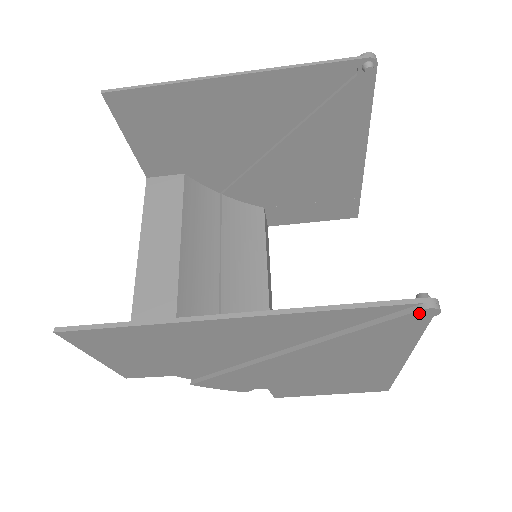
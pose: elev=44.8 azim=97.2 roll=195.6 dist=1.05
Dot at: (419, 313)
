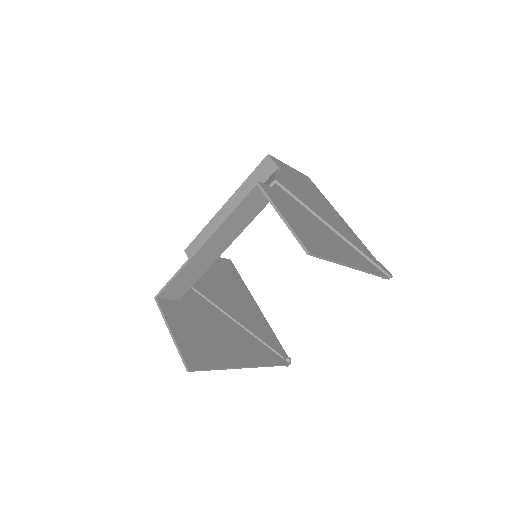
Dot at: occluded
